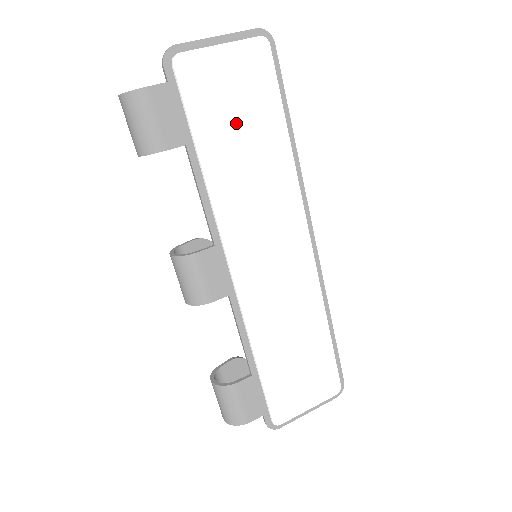
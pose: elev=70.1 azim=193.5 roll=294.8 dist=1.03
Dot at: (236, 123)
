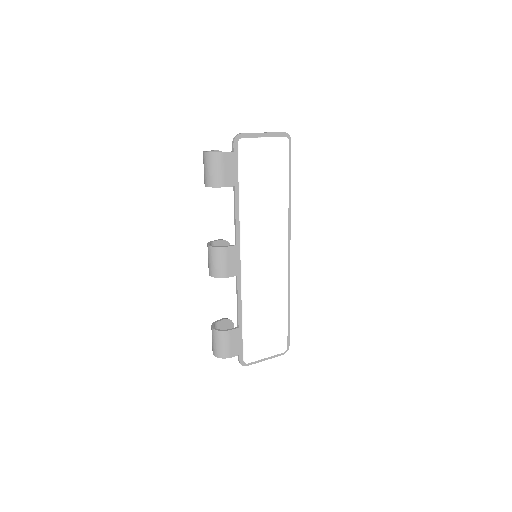
Dot at: (263, 180)
